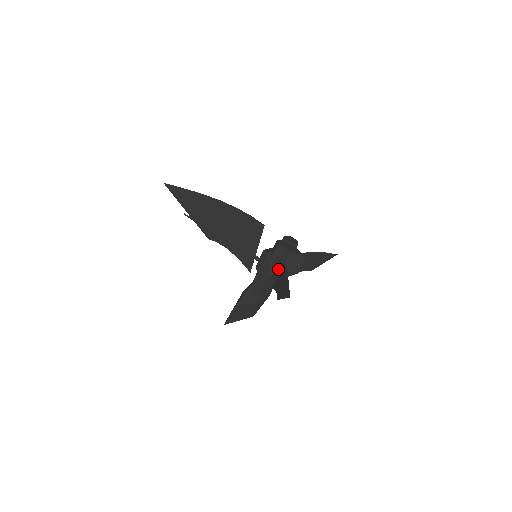
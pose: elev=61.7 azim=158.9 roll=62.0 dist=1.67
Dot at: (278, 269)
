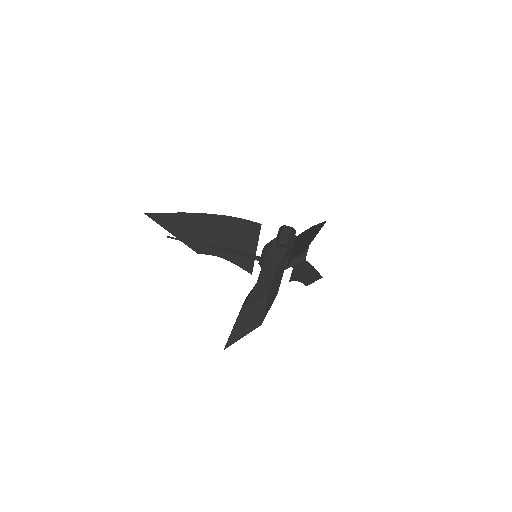
Dot at: (286, 254)
